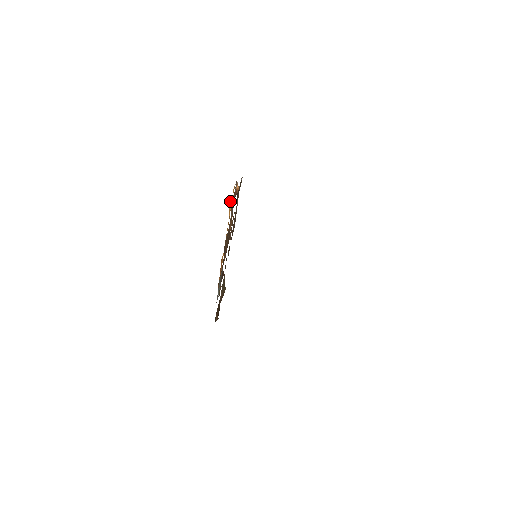
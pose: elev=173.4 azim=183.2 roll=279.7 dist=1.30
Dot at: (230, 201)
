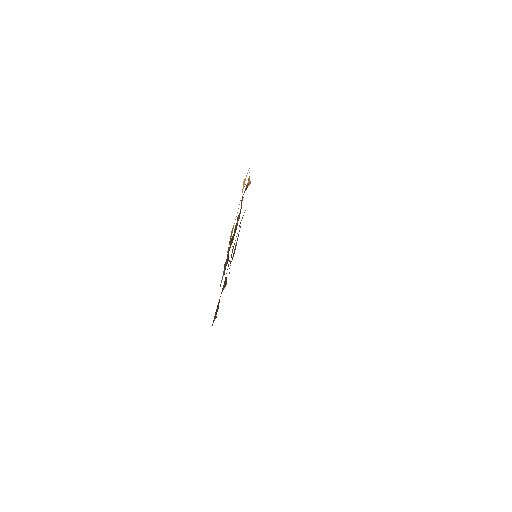
Dot at: (244, 181)
